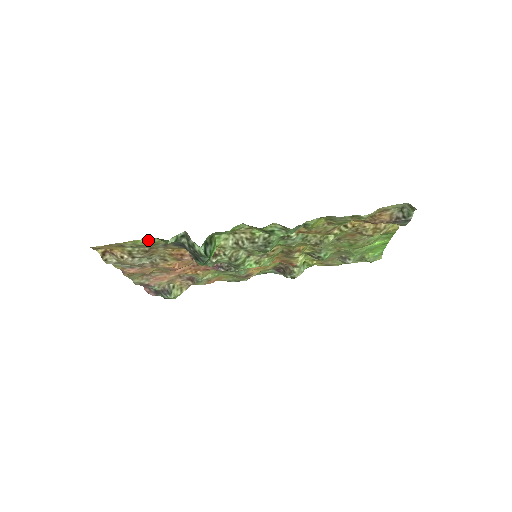
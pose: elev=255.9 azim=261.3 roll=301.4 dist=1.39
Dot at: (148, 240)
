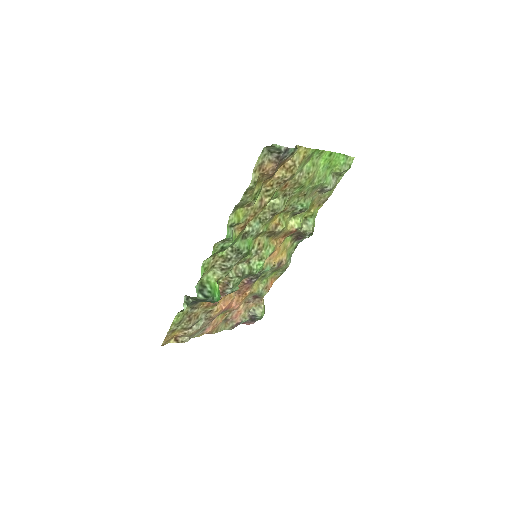
Dot at: (177, 317)
